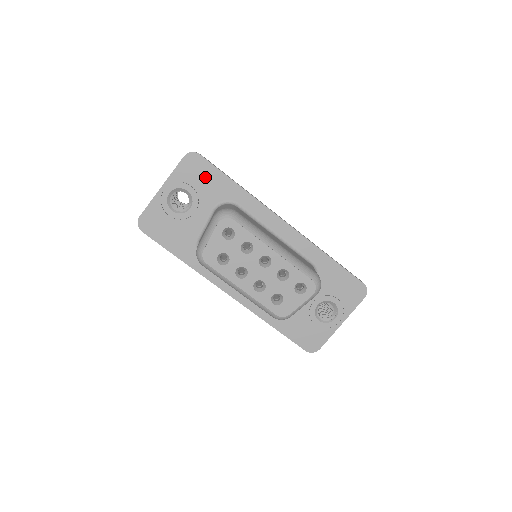
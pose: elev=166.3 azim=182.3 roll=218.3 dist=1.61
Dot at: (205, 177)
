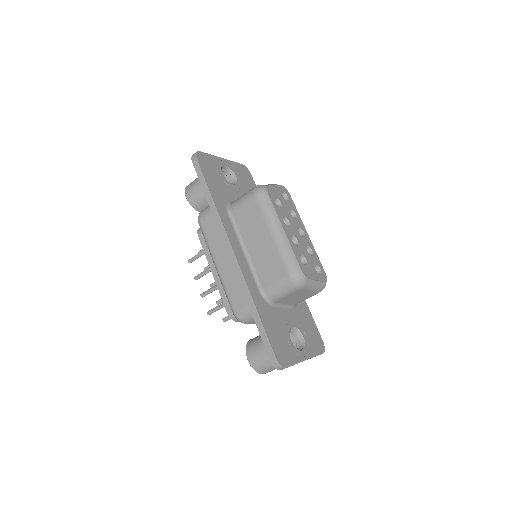
Dot at: (249, 184)
